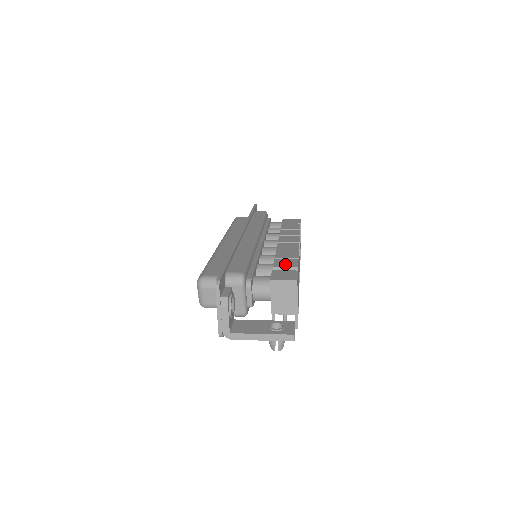
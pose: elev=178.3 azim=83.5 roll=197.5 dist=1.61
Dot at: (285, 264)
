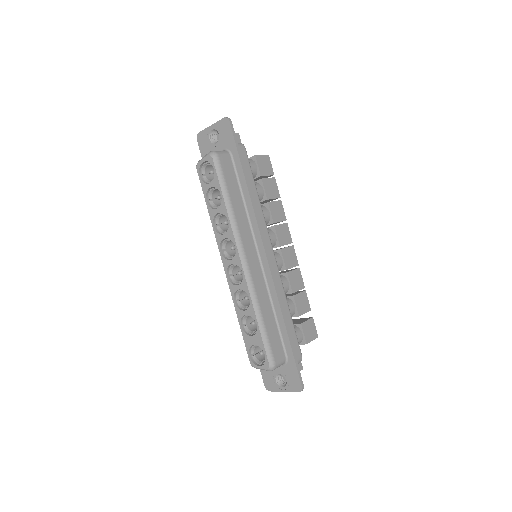
Dot at: (303, 307)
